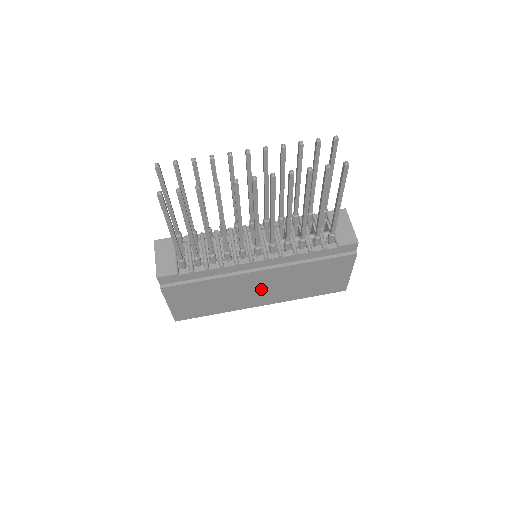
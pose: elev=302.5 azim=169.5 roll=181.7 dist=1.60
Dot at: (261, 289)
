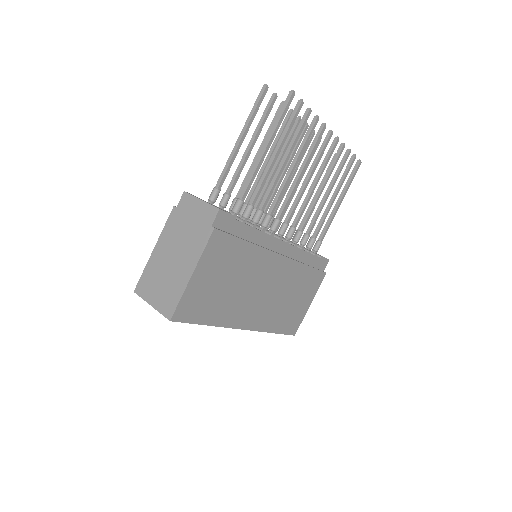
Dot at: (262, 292)
